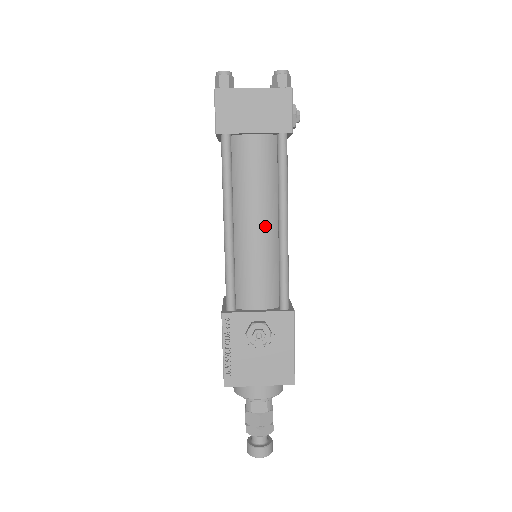
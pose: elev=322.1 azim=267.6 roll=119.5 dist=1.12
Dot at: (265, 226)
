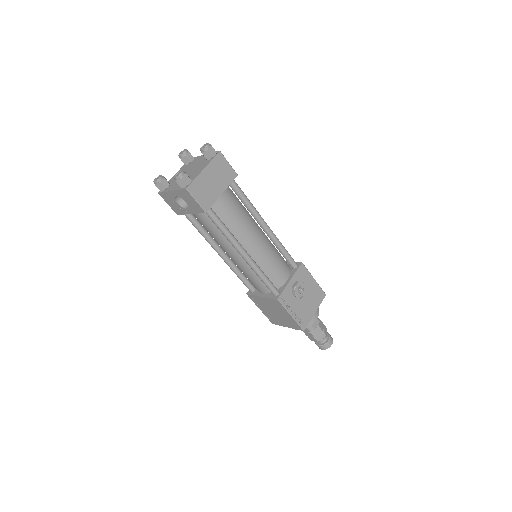
Dot at: (259, 236)
